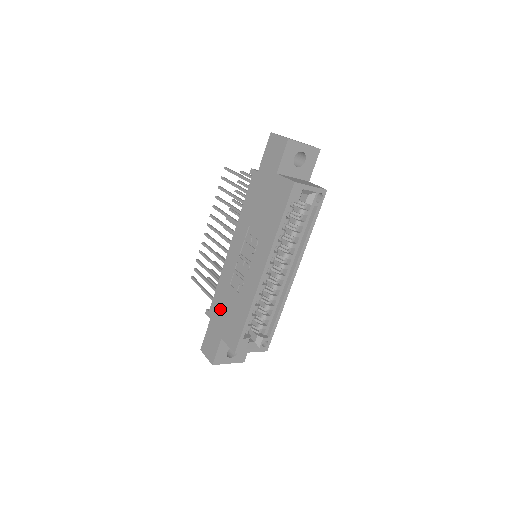
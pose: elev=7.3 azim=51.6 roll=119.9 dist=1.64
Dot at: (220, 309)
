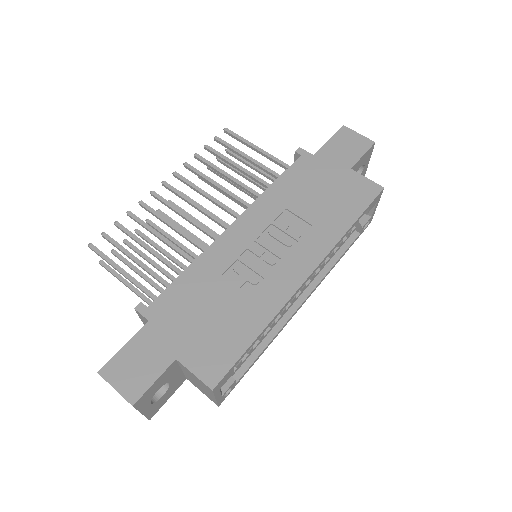
Dot at: (185, 309)
